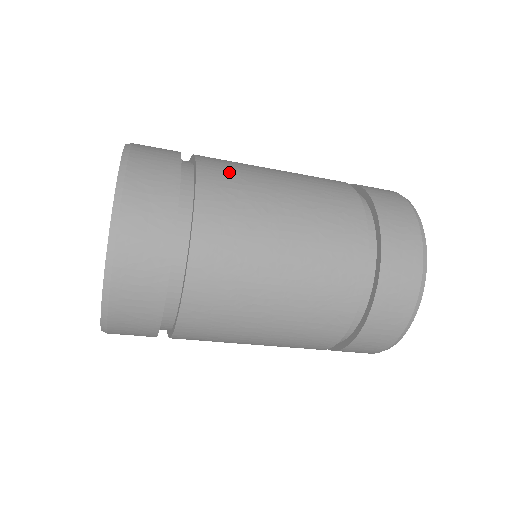
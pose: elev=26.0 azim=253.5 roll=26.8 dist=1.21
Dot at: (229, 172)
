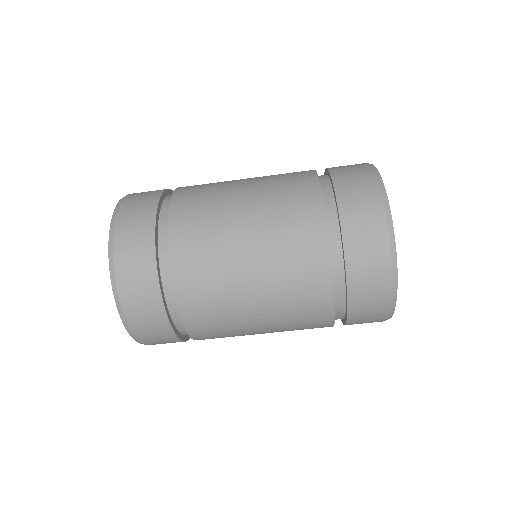
Dot at: occluded
